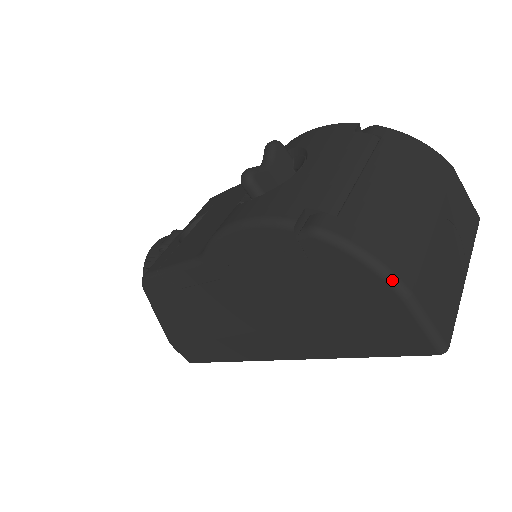
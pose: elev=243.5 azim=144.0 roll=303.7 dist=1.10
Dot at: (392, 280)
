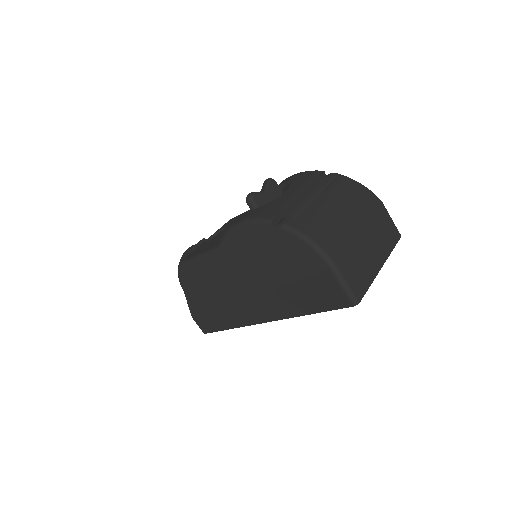
Dot at: (323, 255)
